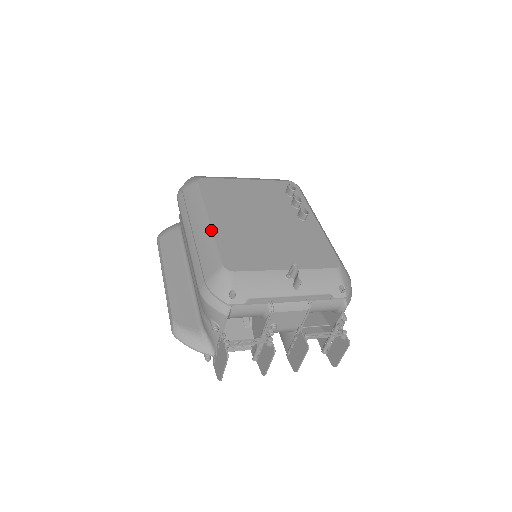
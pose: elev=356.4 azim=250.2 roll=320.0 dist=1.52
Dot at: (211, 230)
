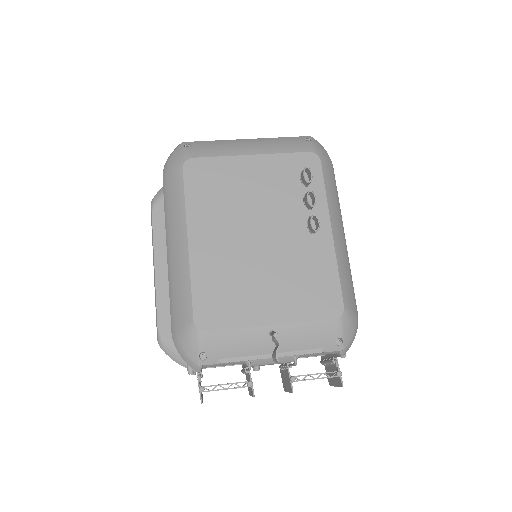
Dot at: (188, 260)
